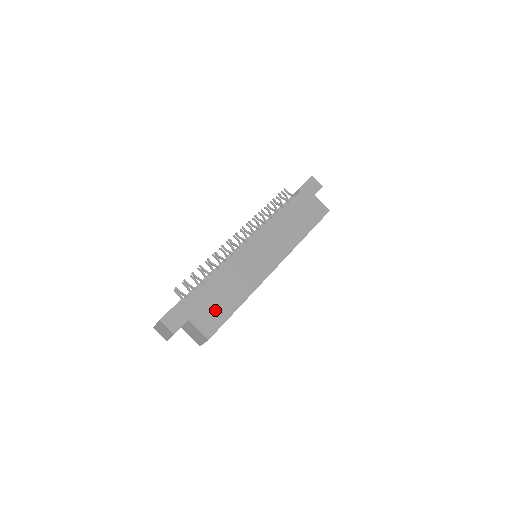
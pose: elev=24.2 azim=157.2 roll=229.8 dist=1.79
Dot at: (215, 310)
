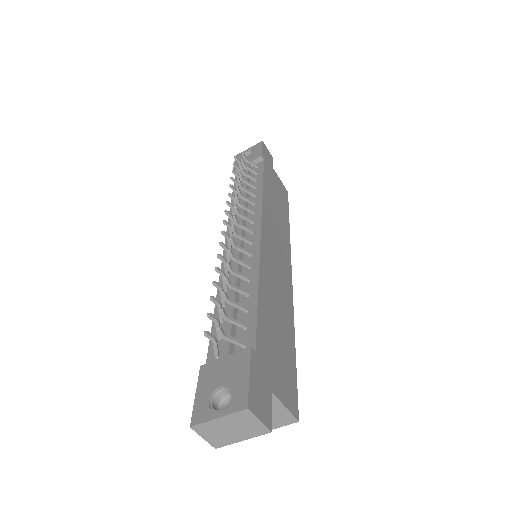
Dot at: (283, 360)
